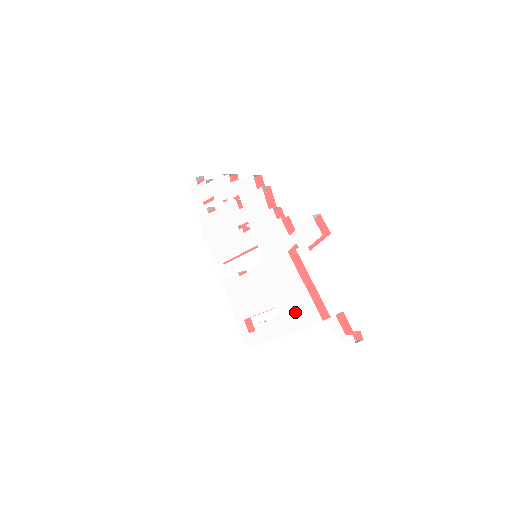
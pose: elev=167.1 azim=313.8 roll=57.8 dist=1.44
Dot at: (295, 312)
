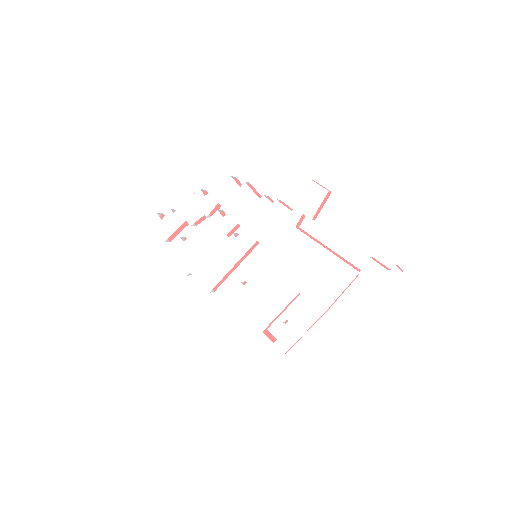
Dot at: (325, 282)
